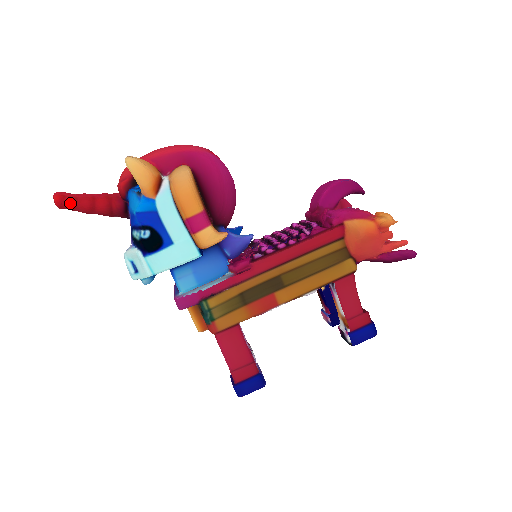
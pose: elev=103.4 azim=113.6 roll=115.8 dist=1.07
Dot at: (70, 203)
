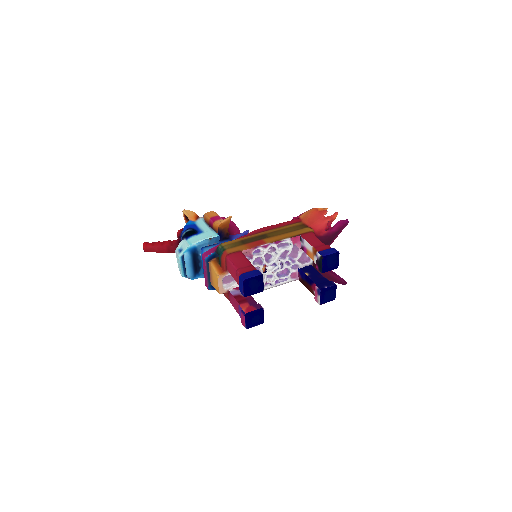
Dot at: (151, 243)
